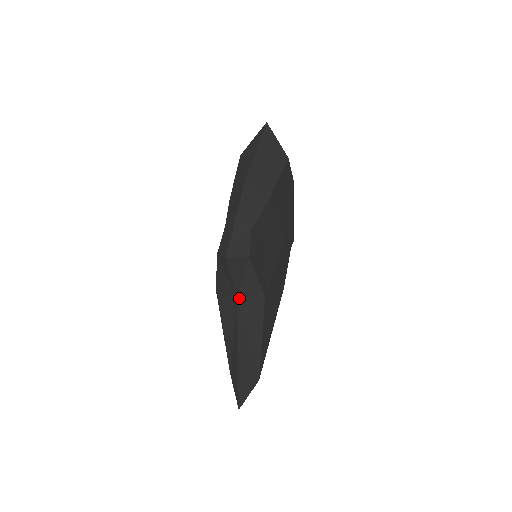
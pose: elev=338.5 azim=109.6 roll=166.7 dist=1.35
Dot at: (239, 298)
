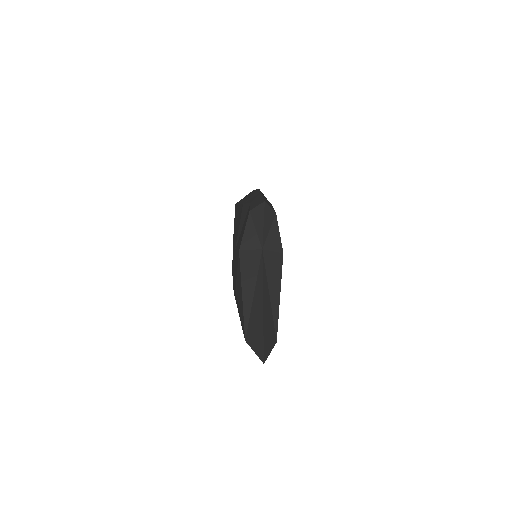
Dot at: (264, 249)
